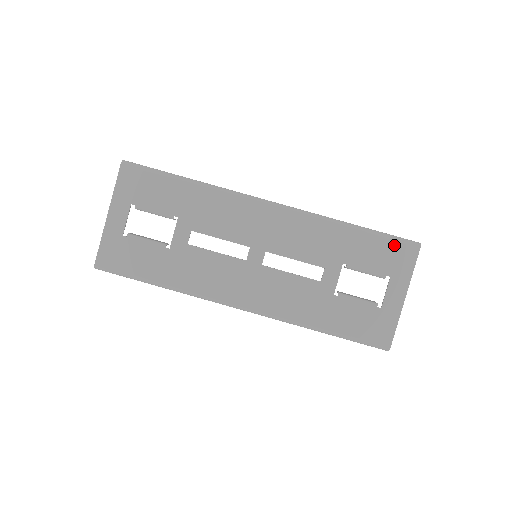
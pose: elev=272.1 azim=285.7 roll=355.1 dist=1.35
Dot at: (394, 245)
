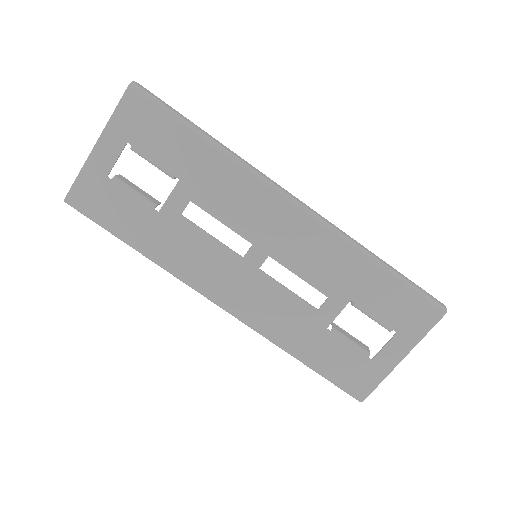
Dot at: (417, 301)
